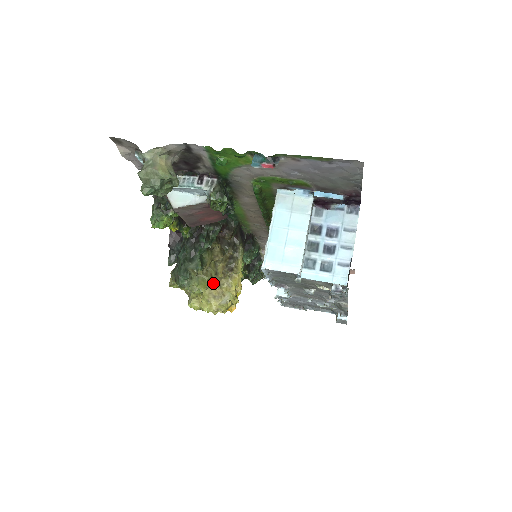
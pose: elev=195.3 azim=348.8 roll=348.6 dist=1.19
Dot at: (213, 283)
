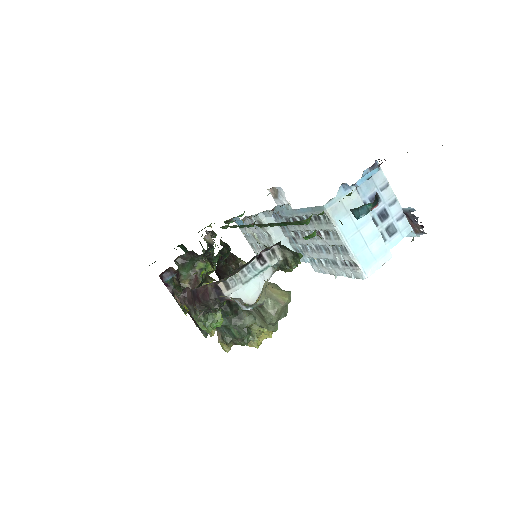
Dot at: occluded
